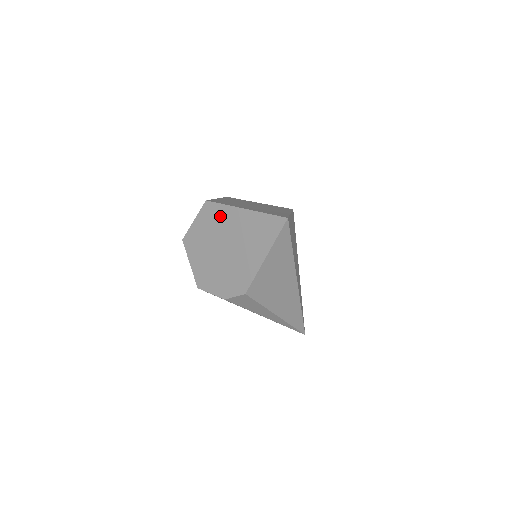
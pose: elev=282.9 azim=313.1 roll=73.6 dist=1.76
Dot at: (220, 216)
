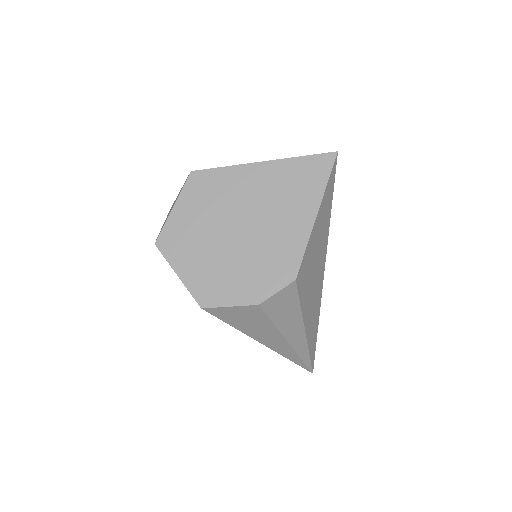
Dot at: (223, 184)
